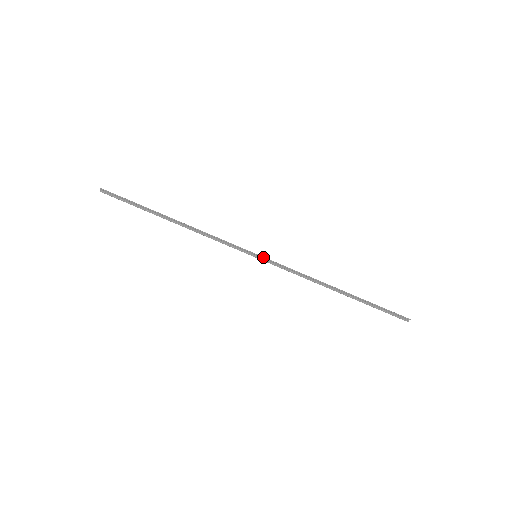
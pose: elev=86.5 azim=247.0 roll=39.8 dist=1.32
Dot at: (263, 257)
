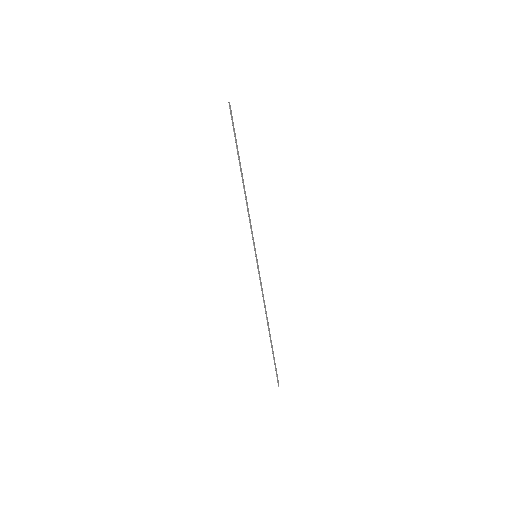
Dot at: (257, 262)
